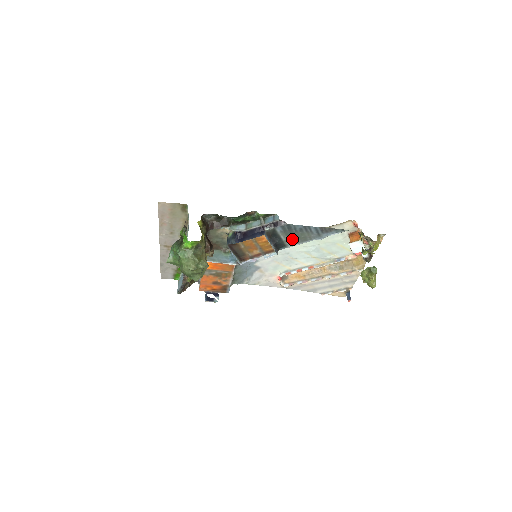
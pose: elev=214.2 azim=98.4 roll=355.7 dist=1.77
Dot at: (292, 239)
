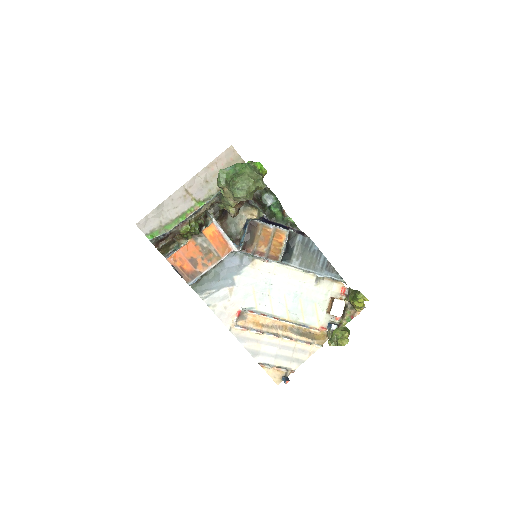
Dot at: (300, 257)
